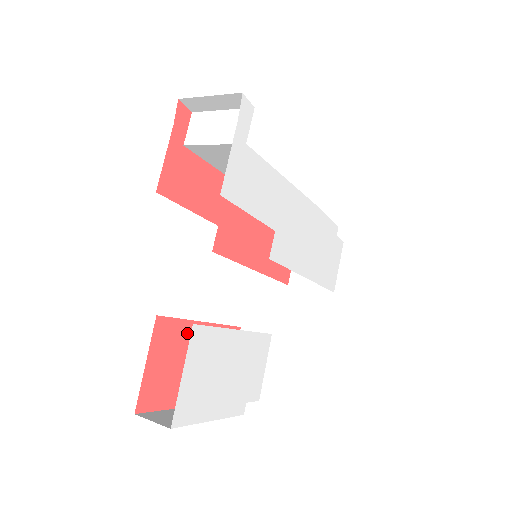
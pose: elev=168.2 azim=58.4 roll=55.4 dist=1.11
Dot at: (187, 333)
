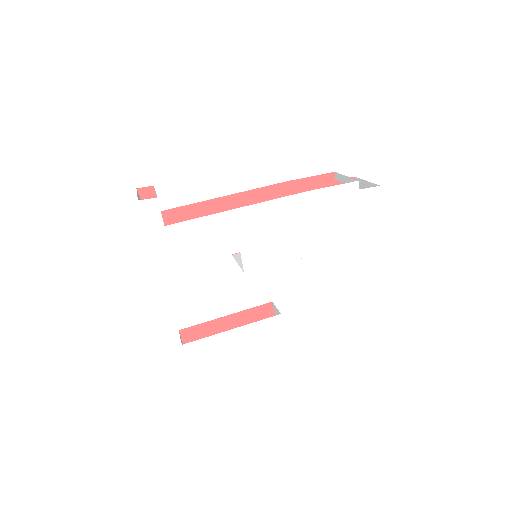
Dot at: (213, 328)
